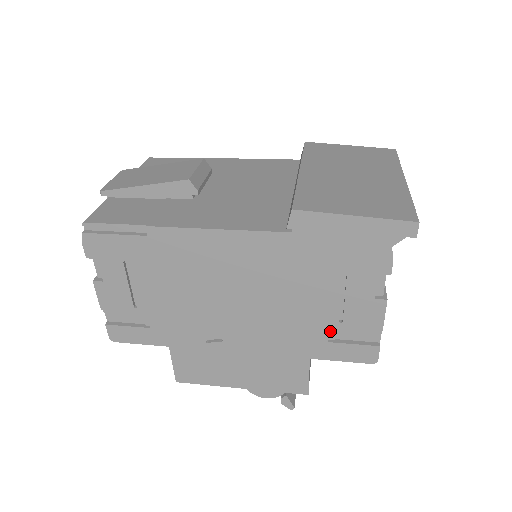
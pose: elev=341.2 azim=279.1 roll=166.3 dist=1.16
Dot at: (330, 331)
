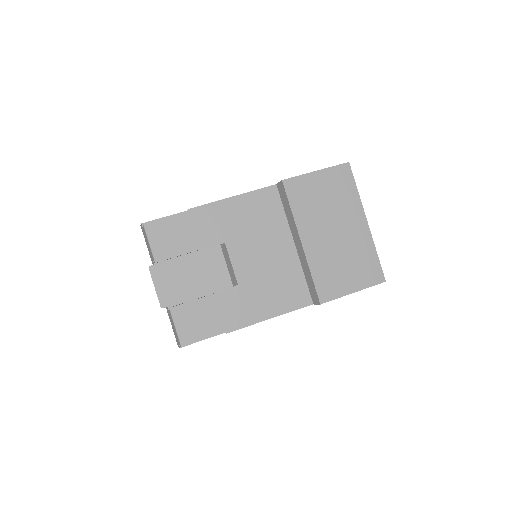
Dot at: occluded
